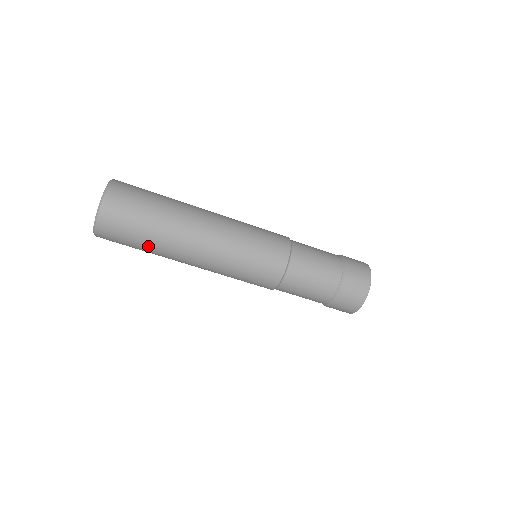
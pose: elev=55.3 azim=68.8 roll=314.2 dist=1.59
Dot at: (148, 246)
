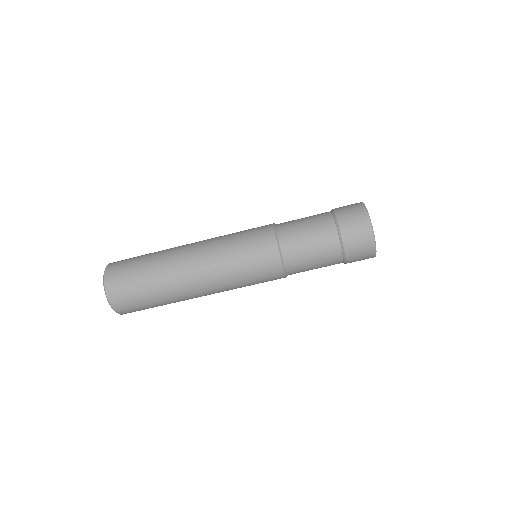
Dot at: (163, 303)
